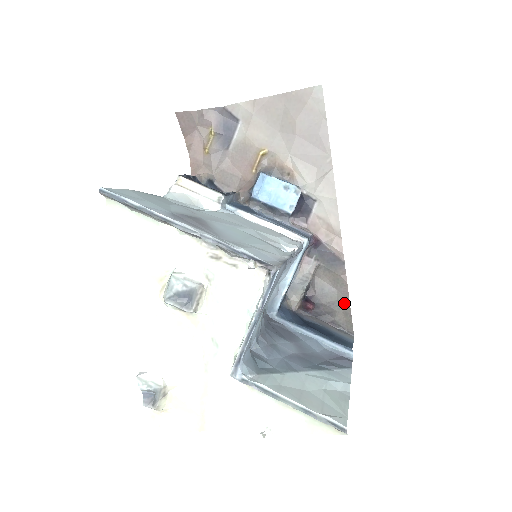
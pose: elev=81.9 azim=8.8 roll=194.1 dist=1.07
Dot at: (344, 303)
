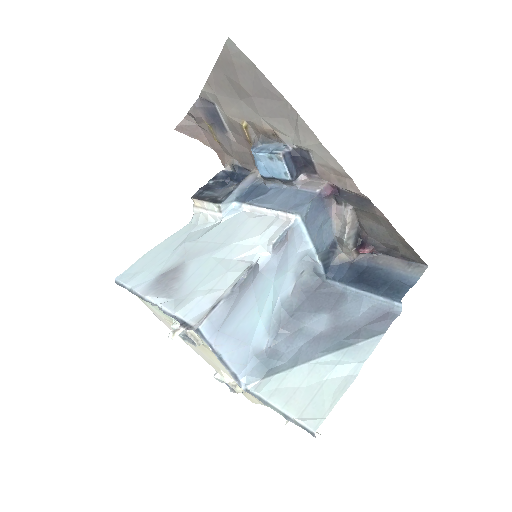
Dot at: (398, 238)
